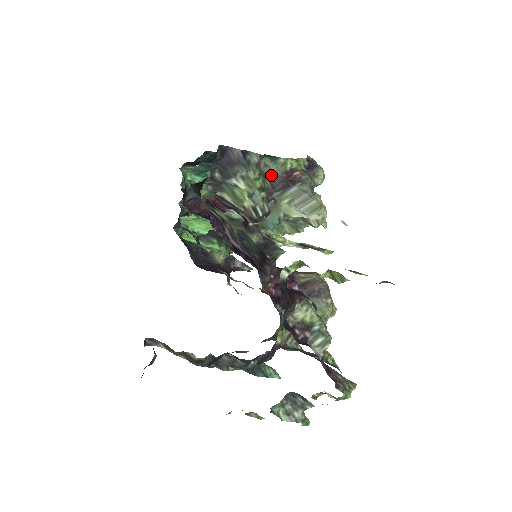
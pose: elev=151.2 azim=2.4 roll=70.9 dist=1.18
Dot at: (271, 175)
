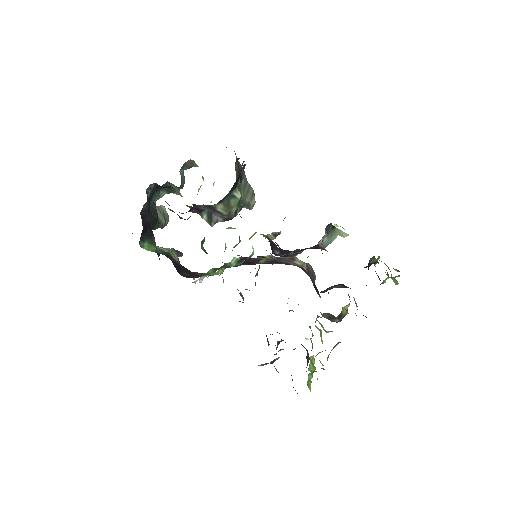
Dot at: (236, 174)
